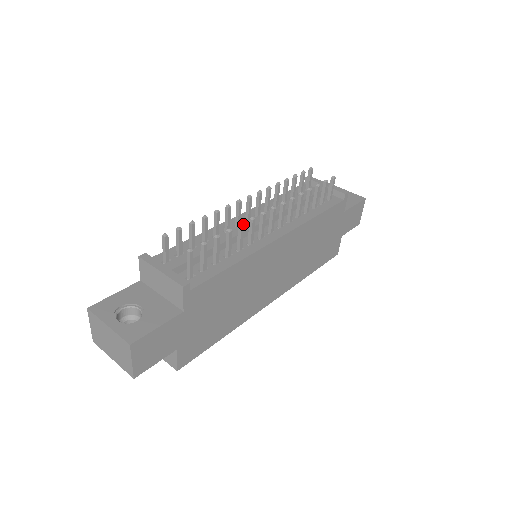
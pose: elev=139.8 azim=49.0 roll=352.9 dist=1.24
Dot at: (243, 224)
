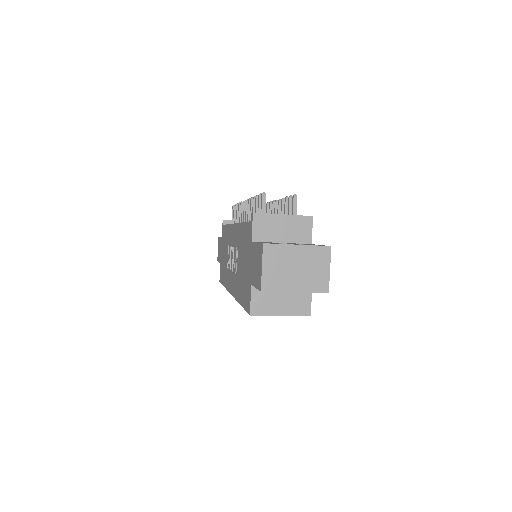
Dot at: occluded
